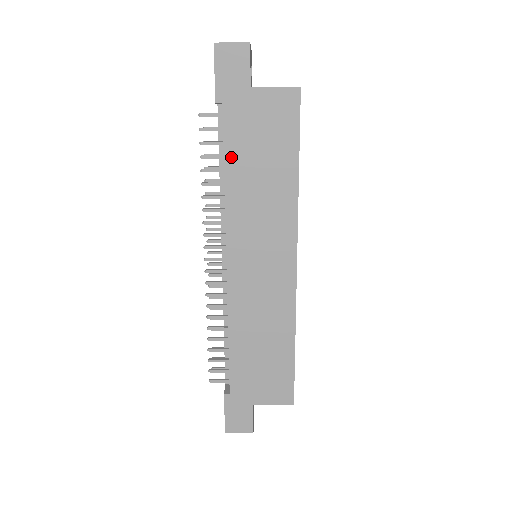
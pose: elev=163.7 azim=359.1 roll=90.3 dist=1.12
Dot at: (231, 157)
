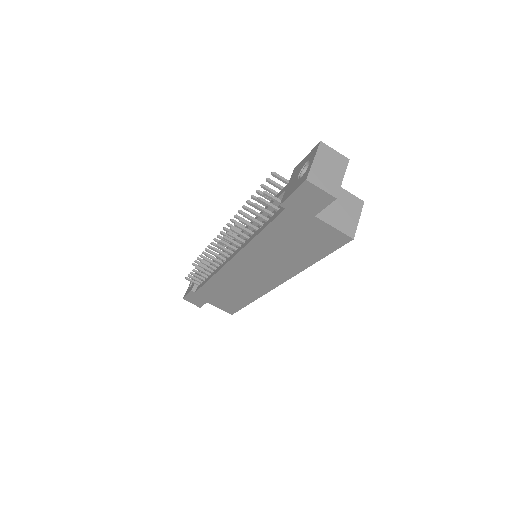
Dot at: (270, 231)
